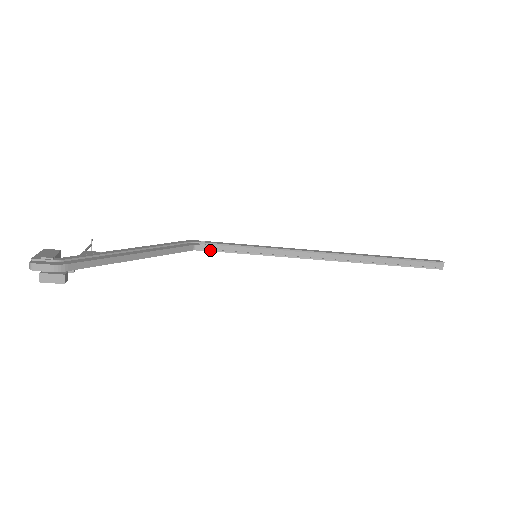
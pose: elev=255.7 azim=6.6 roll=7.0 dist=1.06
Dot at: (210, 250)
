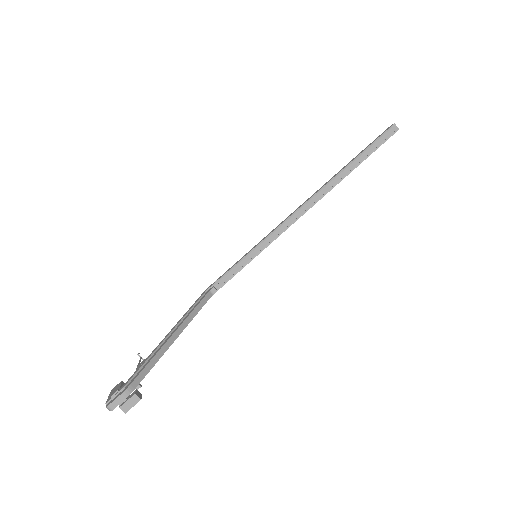
Dot at: (224, 283)
